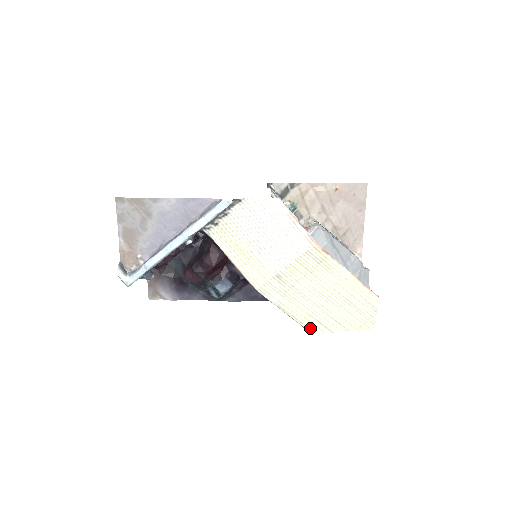
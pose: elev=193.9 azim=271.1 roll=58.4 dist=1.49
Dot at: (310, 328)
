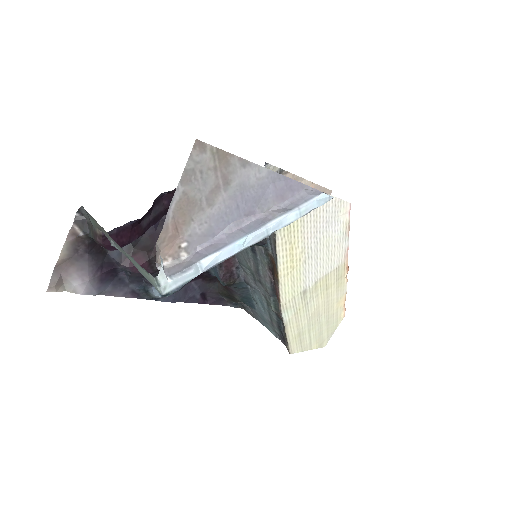
Dot at: (292, 348)
